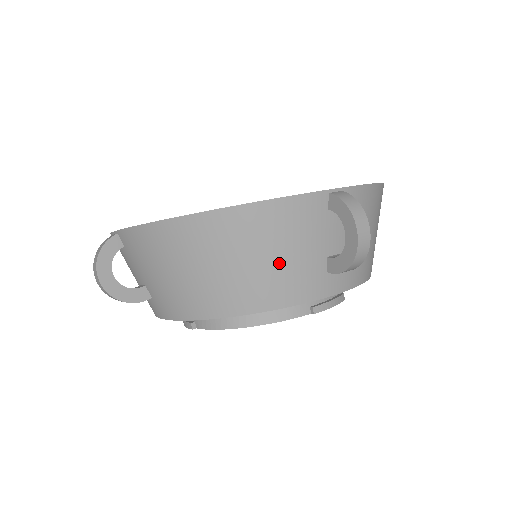
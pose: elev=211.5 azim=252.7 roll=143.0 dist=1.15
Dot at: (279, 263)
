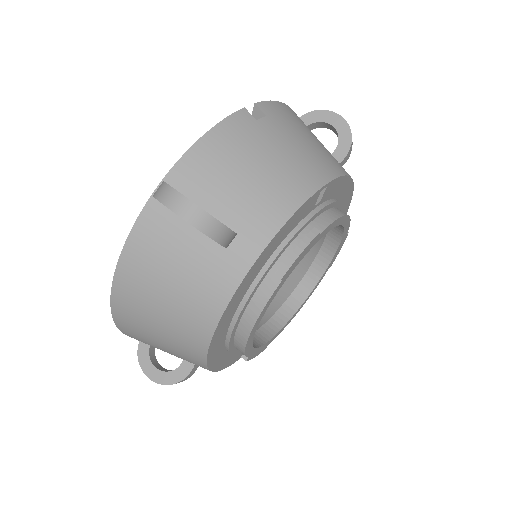
Dot at: (181, 282)
